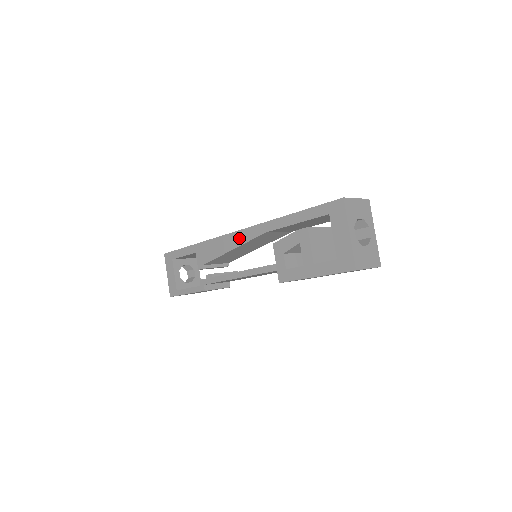
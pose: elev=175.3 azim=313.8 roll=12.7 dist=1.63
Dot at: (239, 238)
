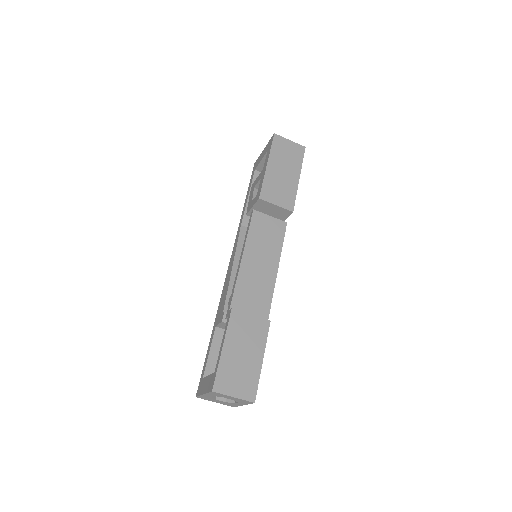
Dot at: (232, 257)
